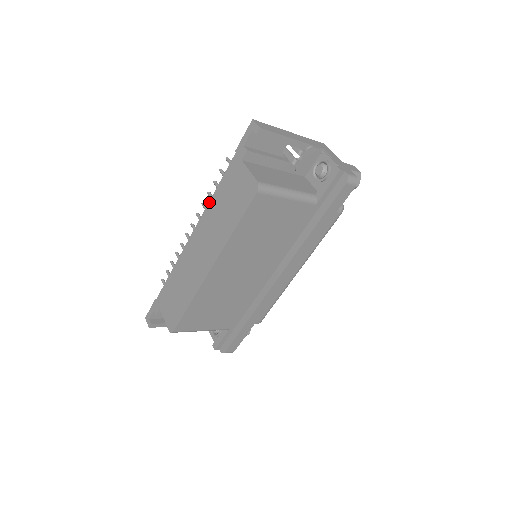
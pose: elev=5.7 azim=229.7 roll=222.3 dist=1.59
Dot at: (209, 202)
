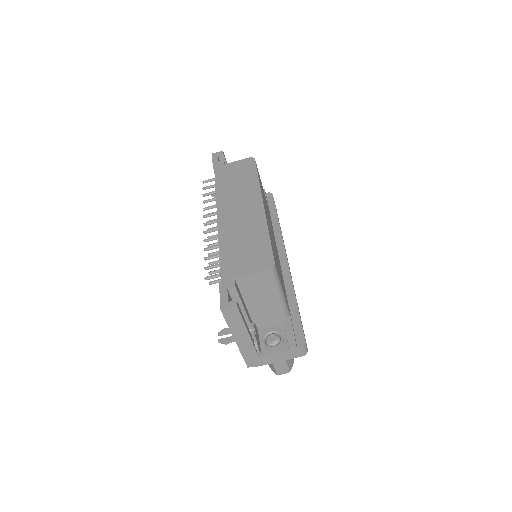
Dot at: (216, 193)
